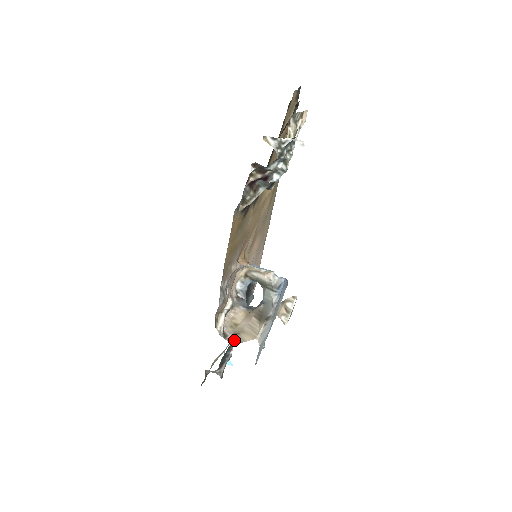
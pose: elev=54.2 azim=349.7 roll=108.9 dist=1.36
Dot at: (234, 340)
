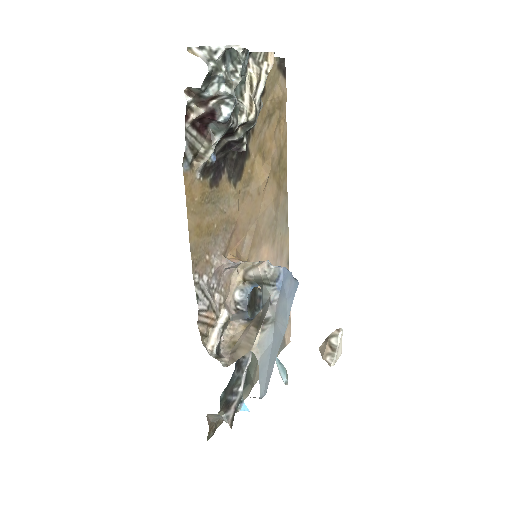
Dot at: (229, 360)
